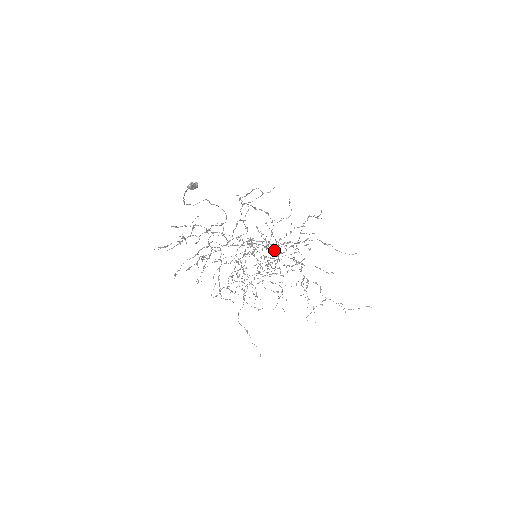
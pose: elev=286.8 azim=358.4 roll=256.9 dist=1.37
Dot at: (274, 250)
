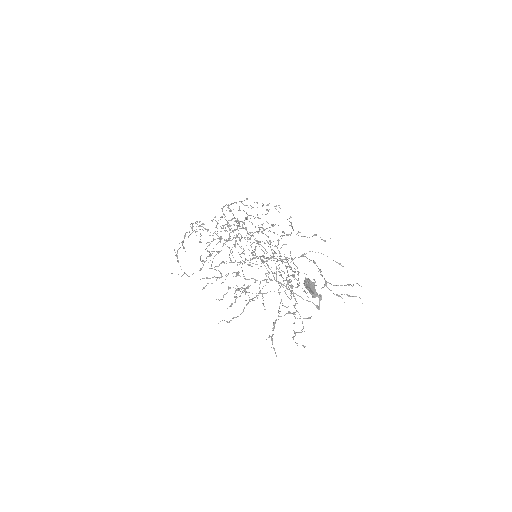
Dot at: occluded
